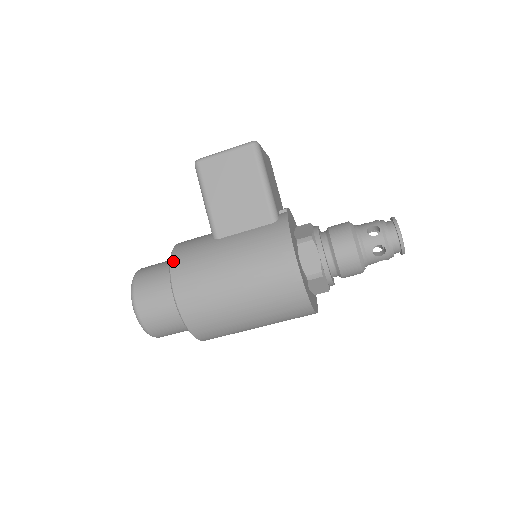
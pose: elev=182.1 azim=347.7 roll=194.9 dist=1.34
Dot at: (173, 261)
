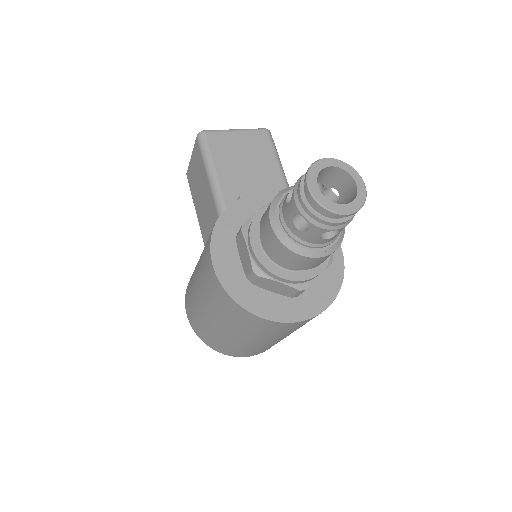
Dot at: occluded
